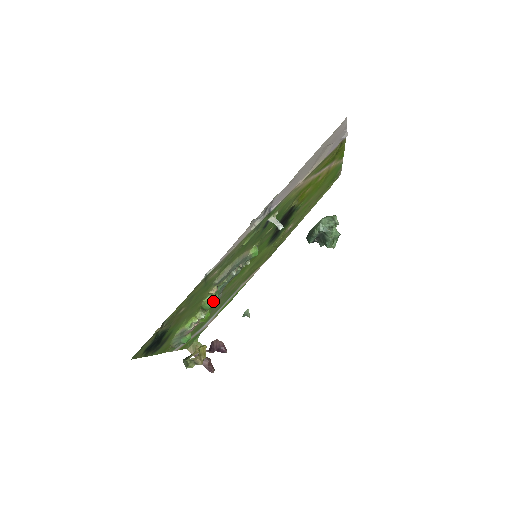
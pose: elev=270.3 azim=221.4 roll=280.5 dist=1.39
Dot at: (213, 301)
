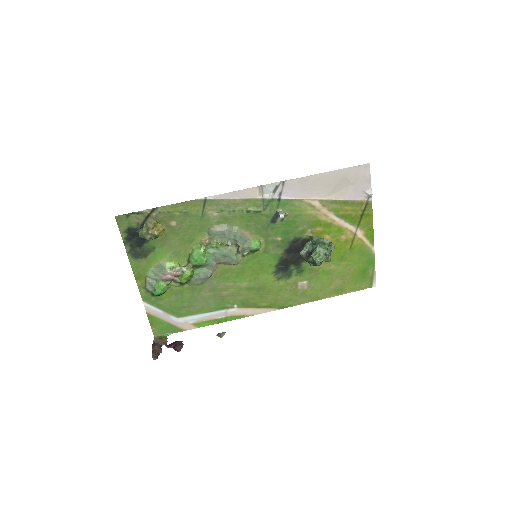
Dot at: (199, 253)
